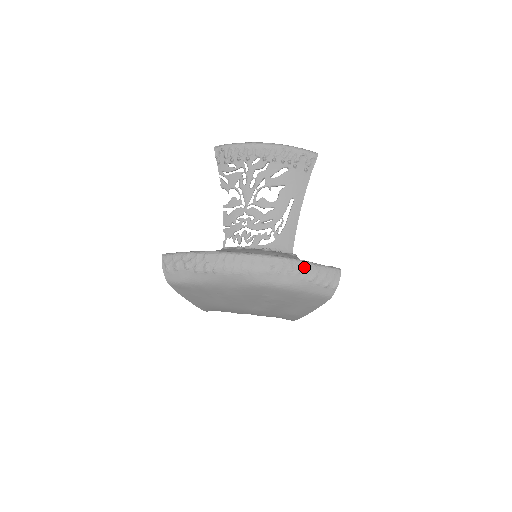
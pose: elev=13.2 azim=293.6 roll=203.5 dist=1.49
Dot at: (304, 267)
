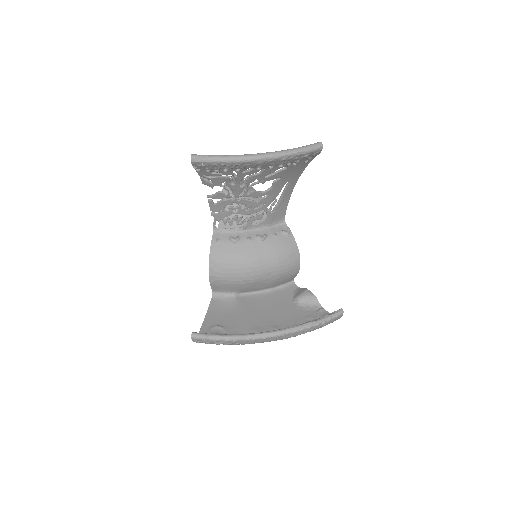
Dot at: (316, 327)
